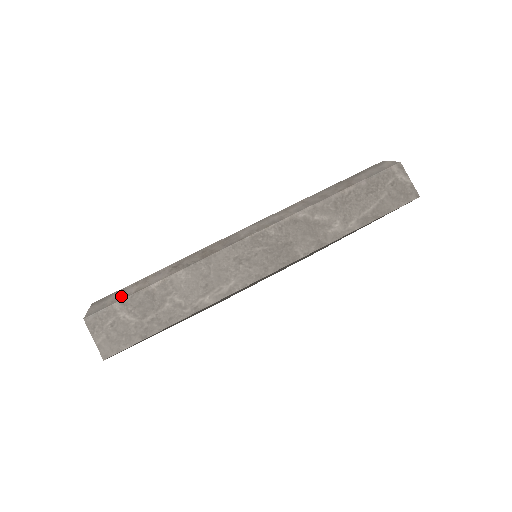
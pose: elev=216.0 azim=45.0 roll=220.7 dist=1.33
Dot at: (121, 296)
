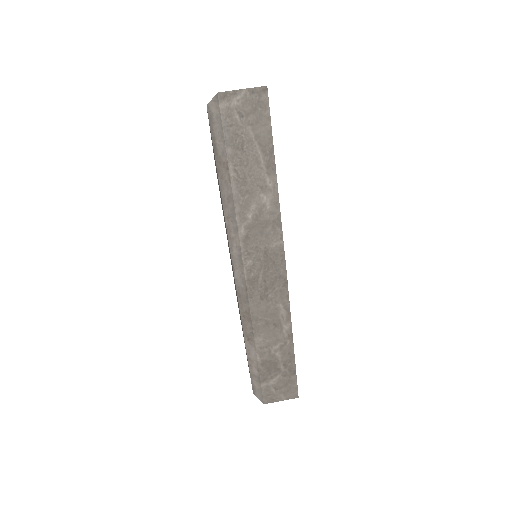
Dot at: (257, 379)
